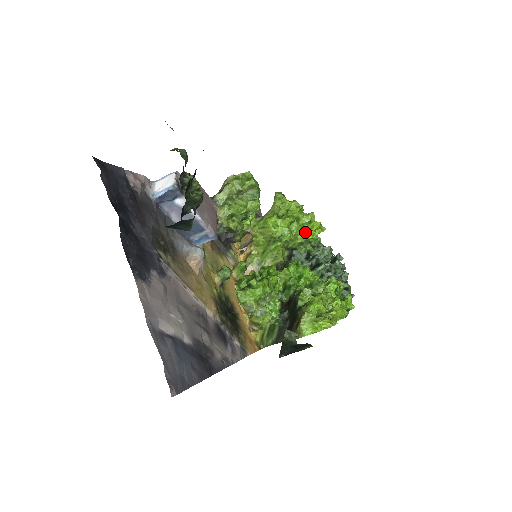
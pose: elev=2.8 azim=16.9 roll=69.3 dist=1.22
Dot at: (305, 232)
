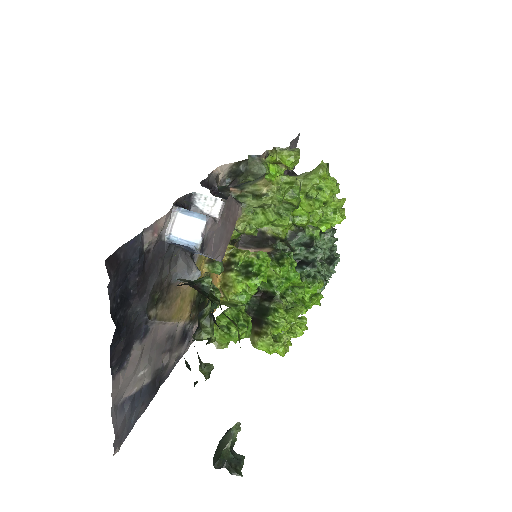
Dot at: (323, 218)
